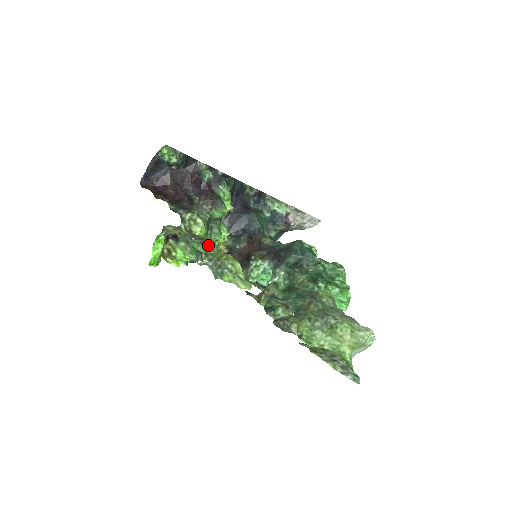
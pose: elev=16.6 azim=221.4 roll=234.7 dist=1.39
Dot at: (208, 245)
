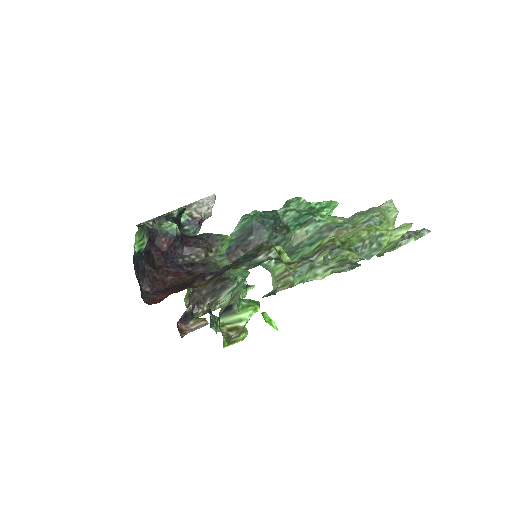
Dot at: (340, 243)
